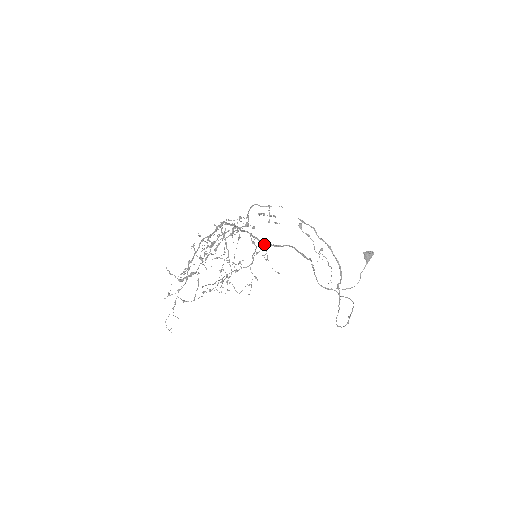
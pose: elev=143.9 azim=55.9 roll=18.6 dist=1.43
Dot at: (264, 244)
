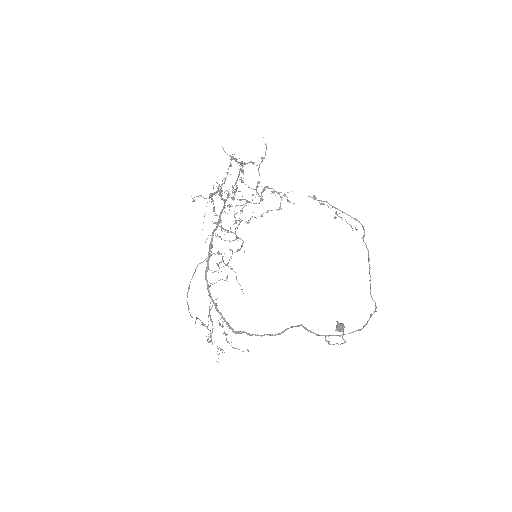
Dot at: occluded
